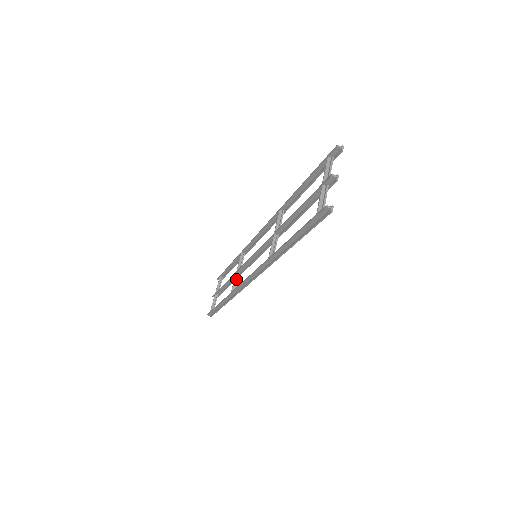
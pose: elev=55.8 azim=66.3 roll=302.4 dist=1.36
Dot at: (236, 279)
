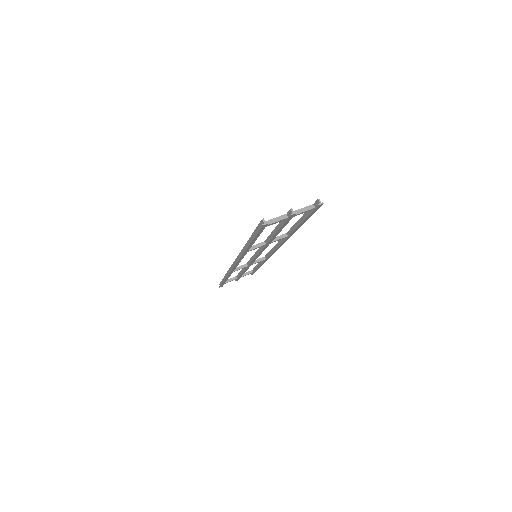
Dot at: (242, 267)
